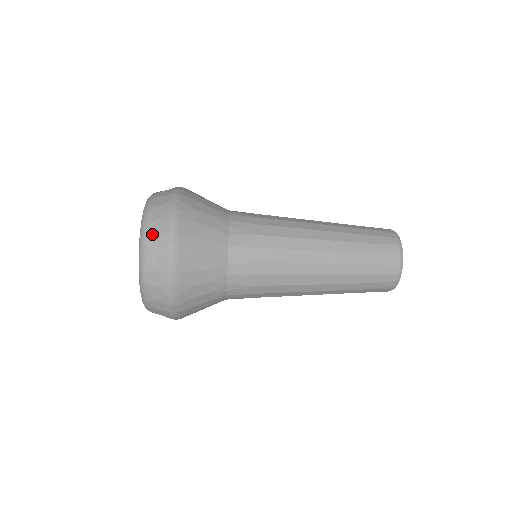
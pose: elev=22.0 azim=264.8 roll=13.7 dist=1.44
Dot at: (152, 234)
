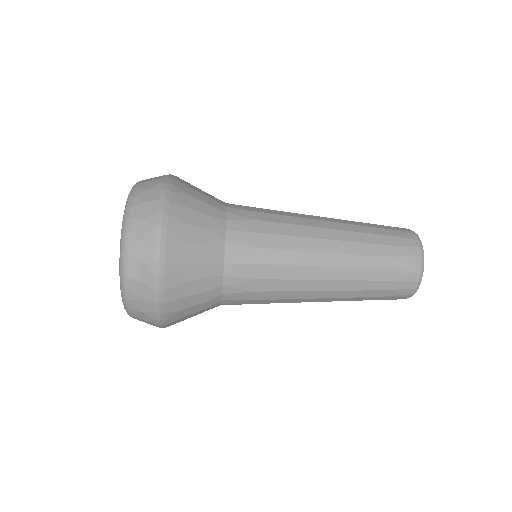
Dot at: (145, 181)
